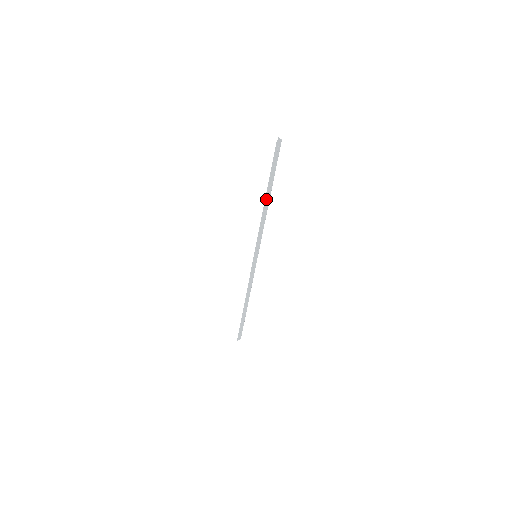
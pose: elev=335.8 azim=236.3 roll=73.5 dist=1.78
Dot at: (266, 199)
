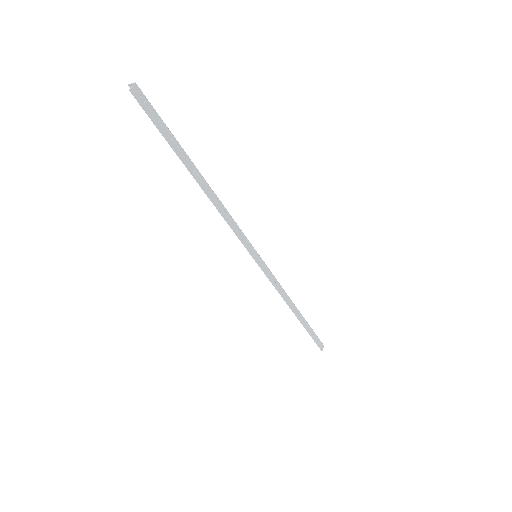
Dot at: (199, 182)
